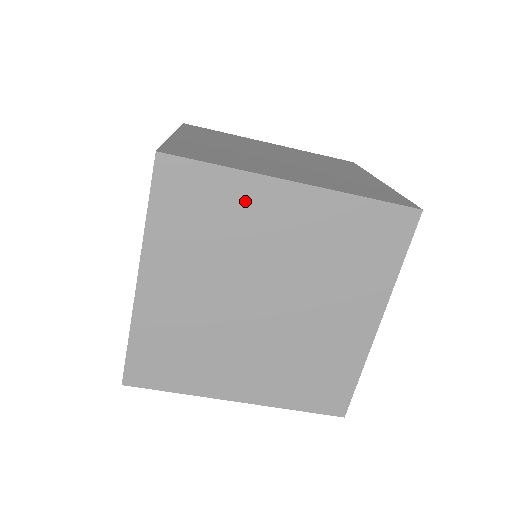
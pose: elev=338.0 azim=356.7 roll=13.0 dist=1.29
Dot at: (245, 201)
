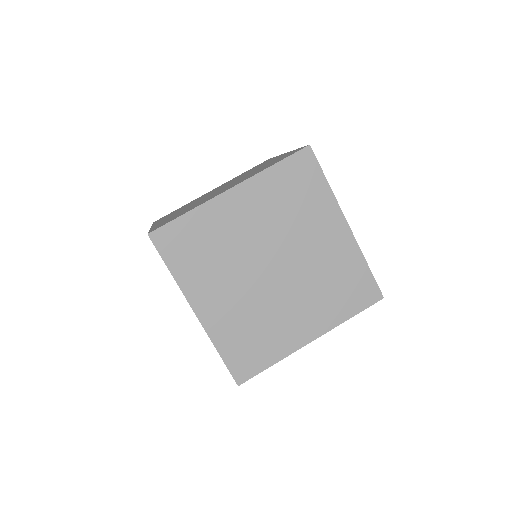
Dot at: (214, 221)
